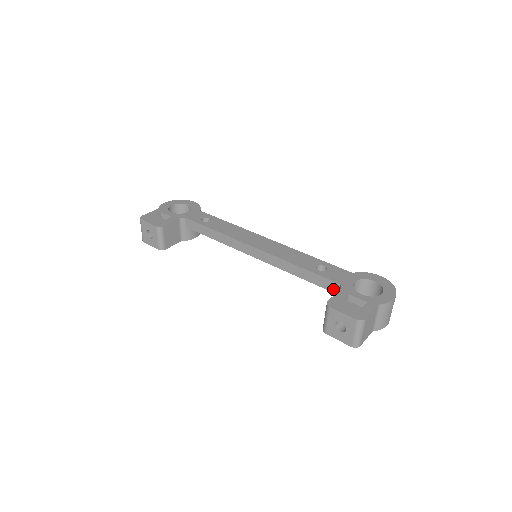
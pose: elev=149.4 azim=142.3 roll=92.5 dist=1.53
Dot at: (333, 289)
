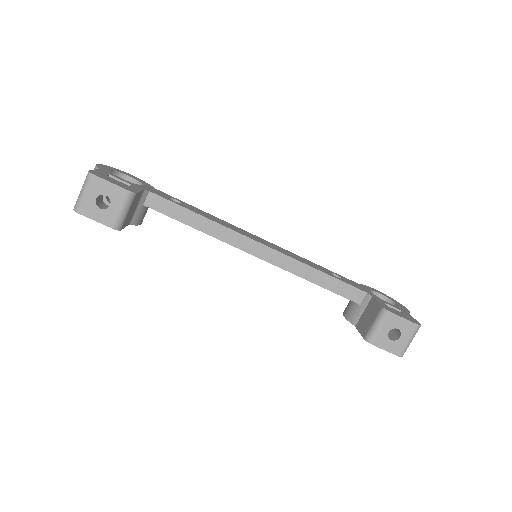
Dot at: (356, 298)
